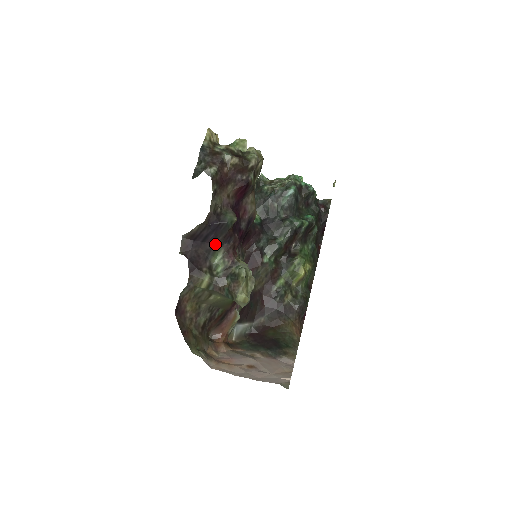
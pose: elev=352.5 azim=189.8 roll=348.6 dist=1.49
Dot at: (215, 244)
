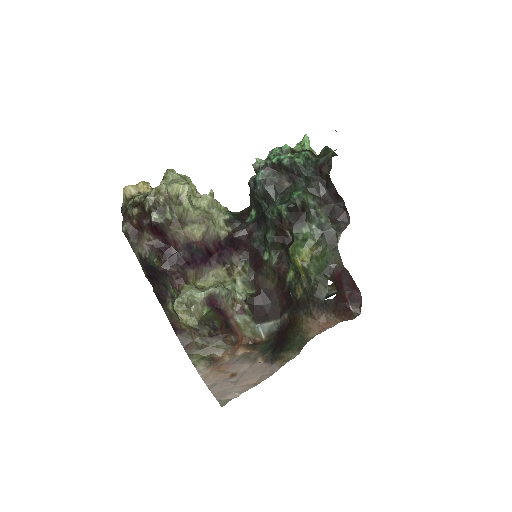
Dot at: (163, 279)
